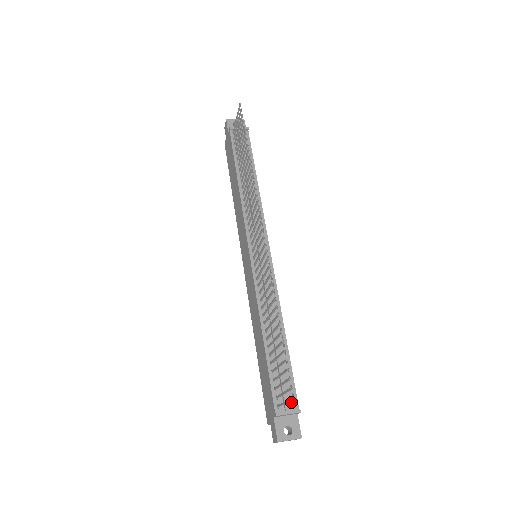
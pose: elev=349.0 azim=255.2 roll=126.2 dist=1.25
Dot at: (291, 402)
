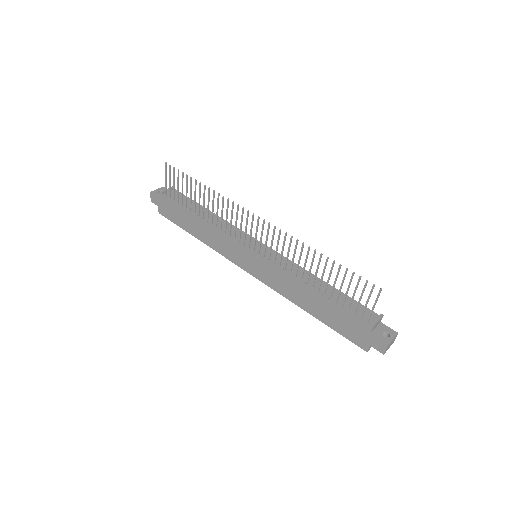
Dot at: (371, 315)
